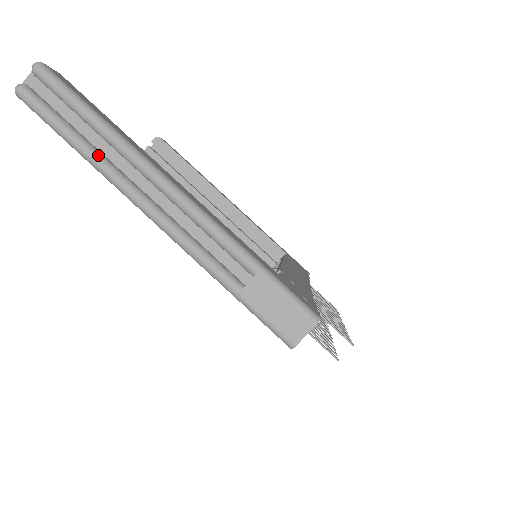
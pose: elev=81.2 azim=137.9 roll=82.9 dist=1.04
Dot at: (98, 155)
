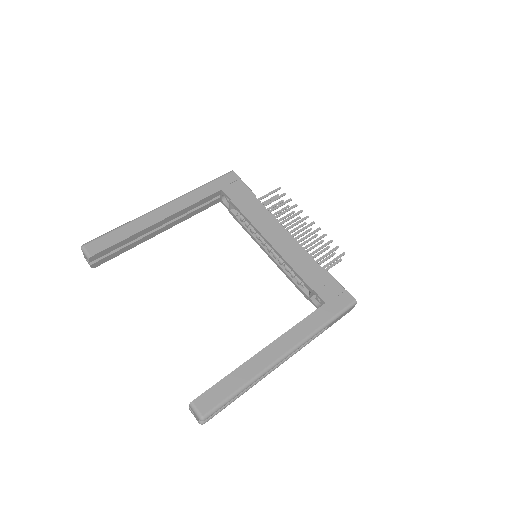
Dot at: (251, 386)
